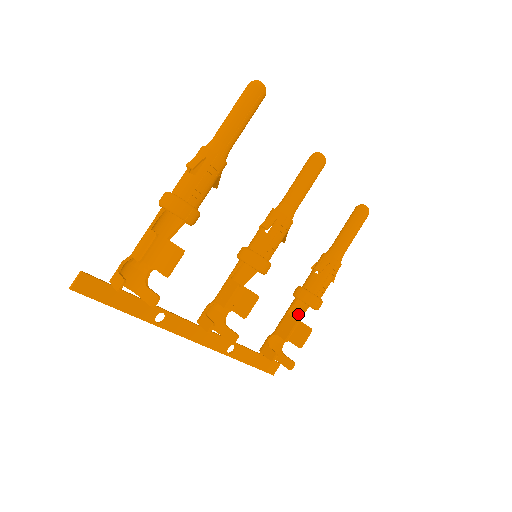
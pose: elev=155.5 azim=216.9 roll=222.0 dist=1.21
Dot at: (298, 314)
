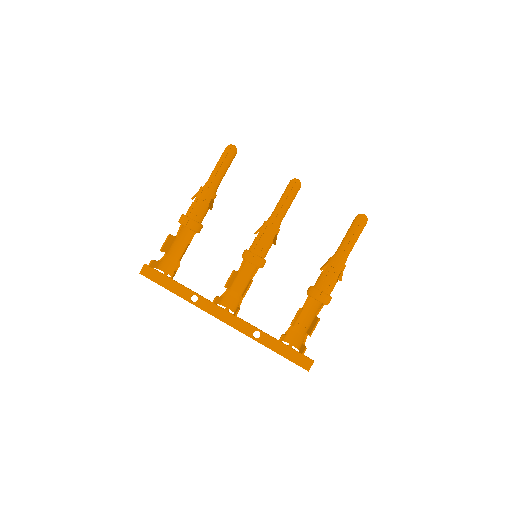
Dot at: (316, 311)
